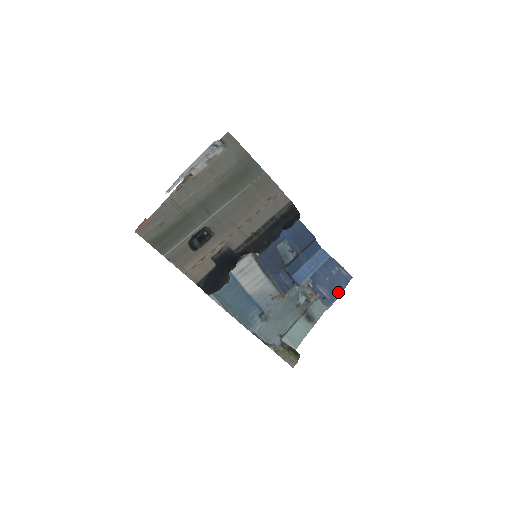
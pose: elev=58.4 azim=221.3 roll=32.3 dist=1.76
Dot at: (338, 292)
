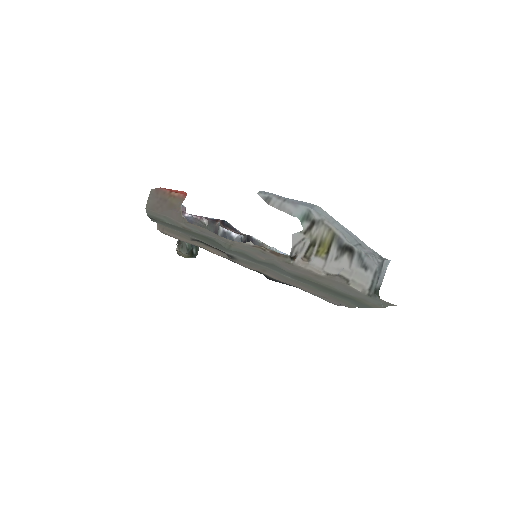
Dot at: occluded
